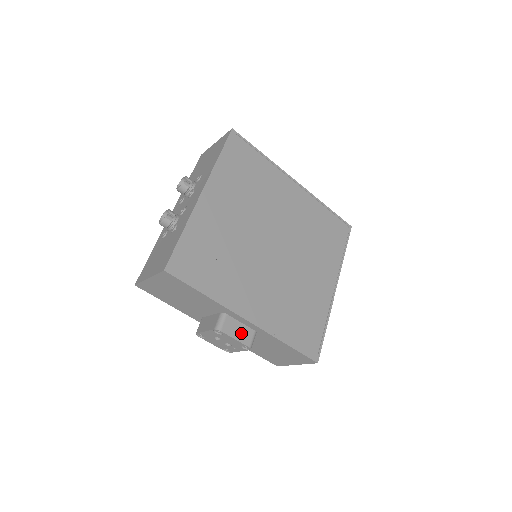
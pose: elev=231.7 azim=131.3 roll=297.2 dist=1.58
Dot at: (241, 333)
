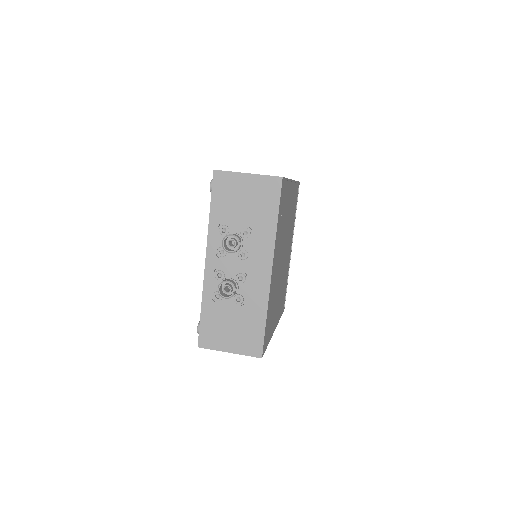
Dot at: occluded
